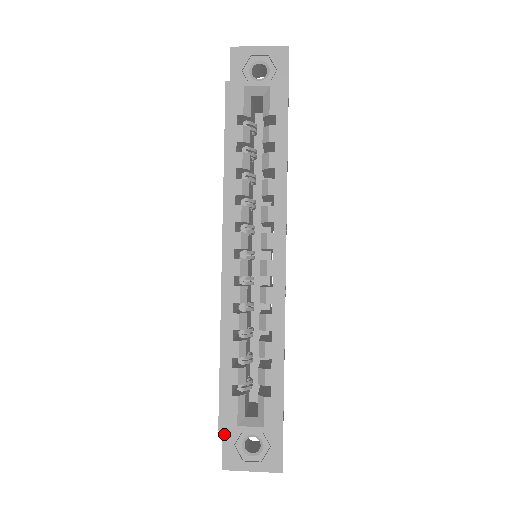
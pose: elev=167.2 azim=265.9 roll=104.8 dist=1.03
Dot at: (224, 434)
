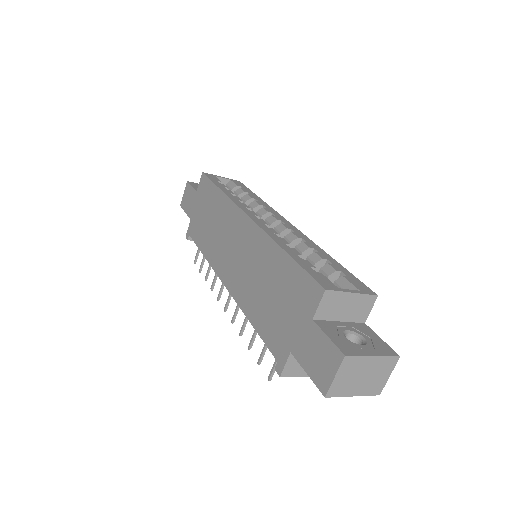
Dot at: (322, 329)
